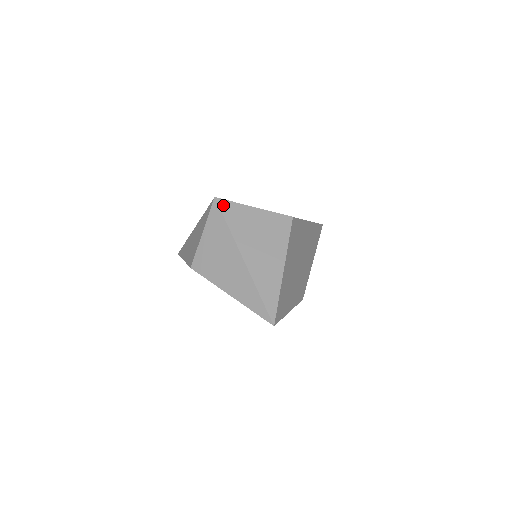
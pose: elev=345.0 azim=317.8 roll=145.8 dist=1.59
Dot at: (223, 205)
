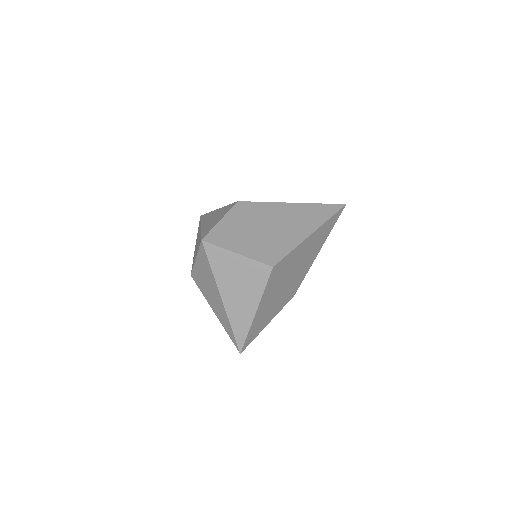
Dot at: (208, 249)
